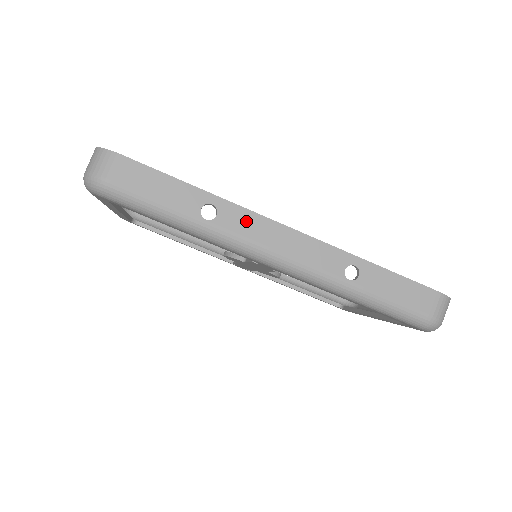
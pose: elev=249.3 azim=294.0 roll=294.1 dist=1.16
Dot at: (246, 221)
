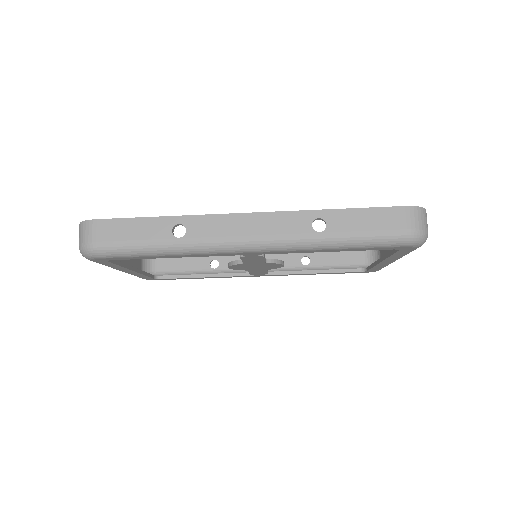
Dot at: (211, 224)
